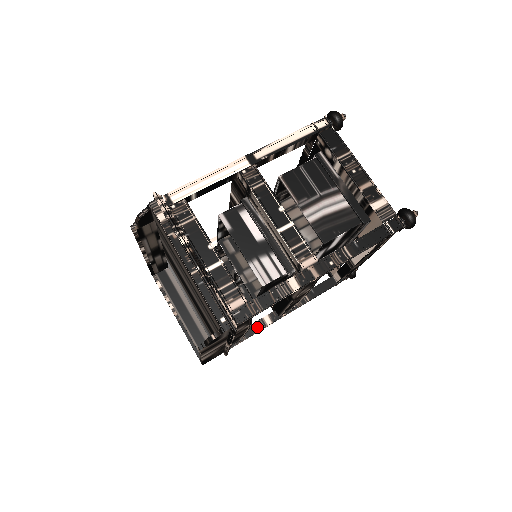
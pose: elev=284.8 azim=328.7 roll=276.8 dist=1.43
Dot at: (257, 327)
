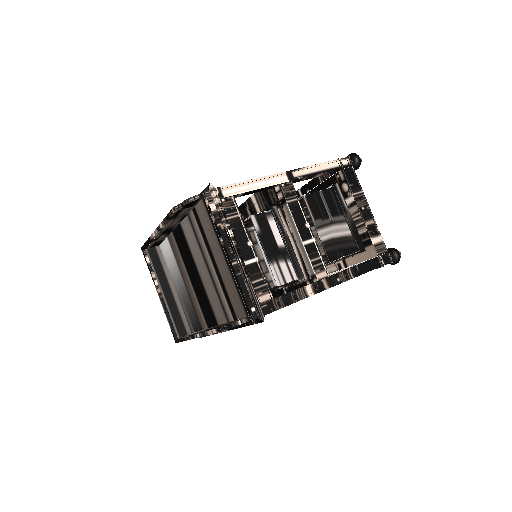
Dot at: occluded
